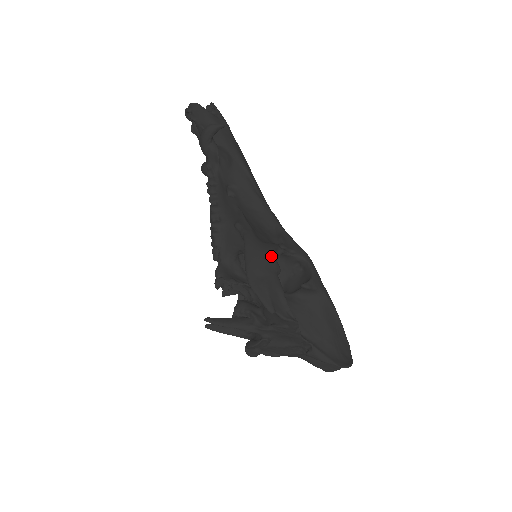
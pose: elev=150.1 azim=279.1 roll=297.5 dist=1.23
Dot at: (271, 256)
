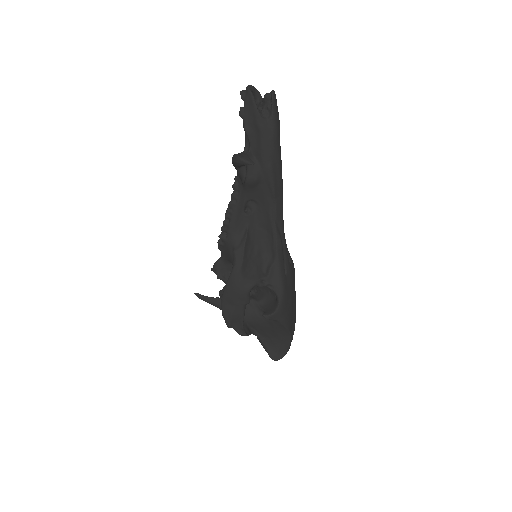
Dot at: (245, 294)
